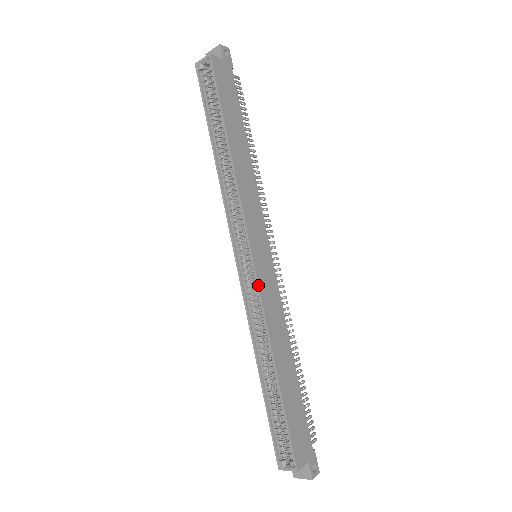
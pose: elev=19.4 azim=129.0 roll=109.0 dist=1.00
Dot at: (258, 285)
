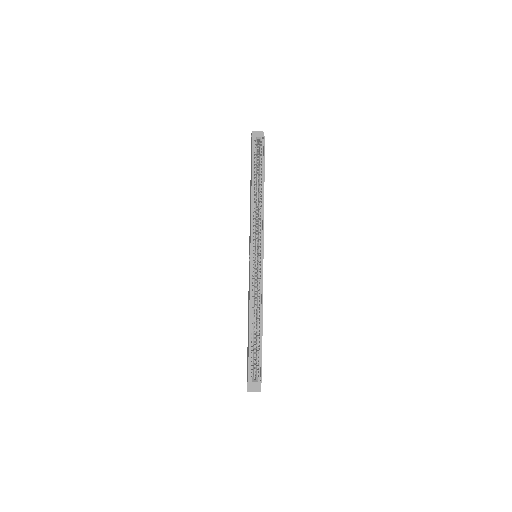
Dot at: occluded
